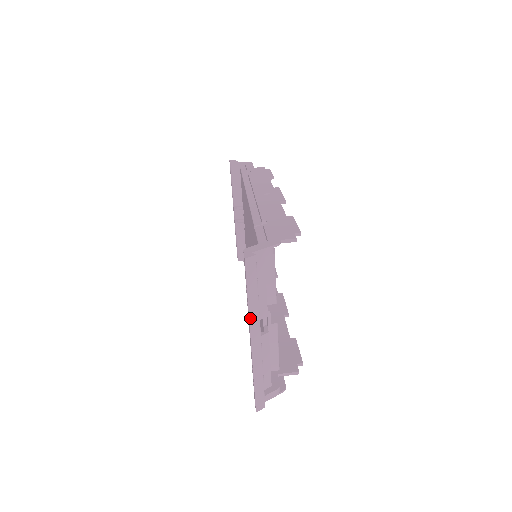
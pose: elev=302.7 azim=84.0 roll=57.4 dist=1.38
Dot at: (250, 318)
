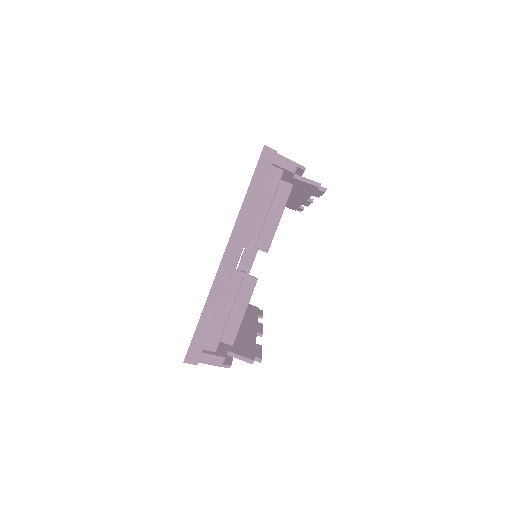
Dot at: (237, 222)
